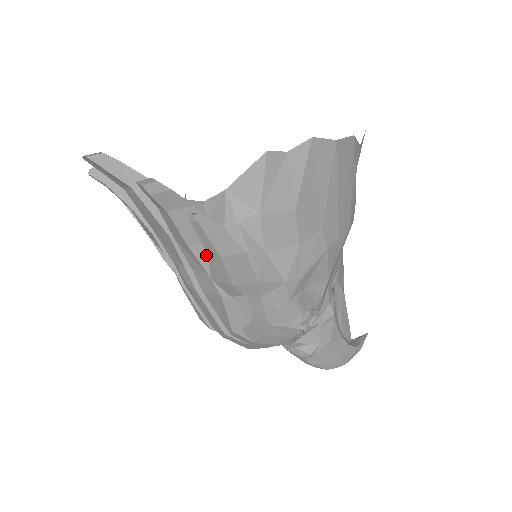
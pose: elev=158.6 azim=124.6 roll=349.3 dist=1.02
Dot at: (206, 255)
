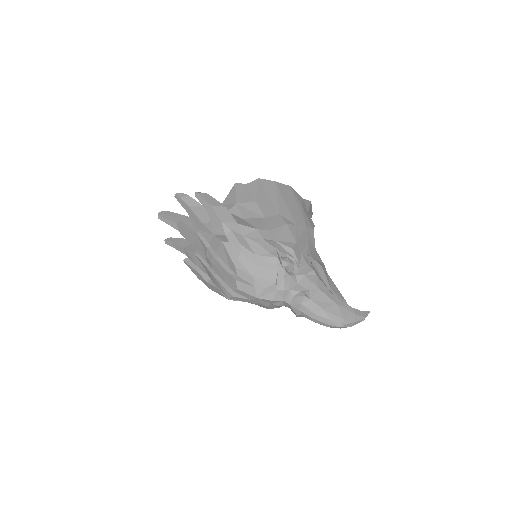
Dot at: (212, 227)
